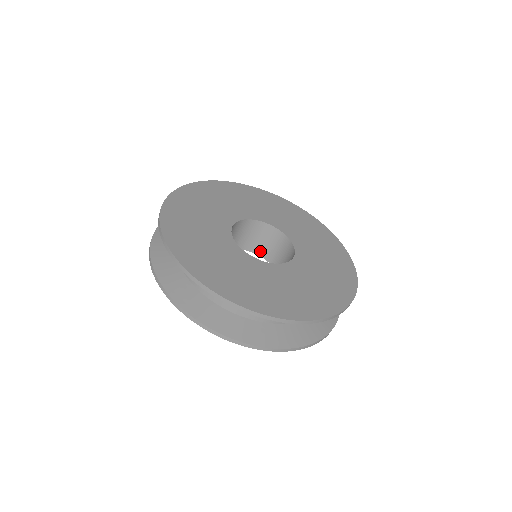
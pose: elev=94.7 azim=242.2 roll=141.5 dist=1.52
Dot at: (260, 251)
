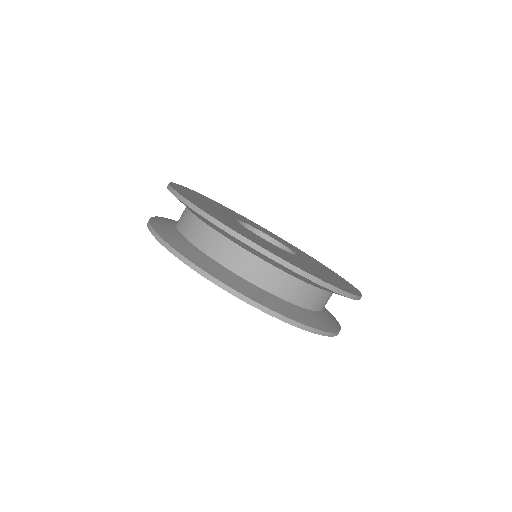
Dot at: occluded
